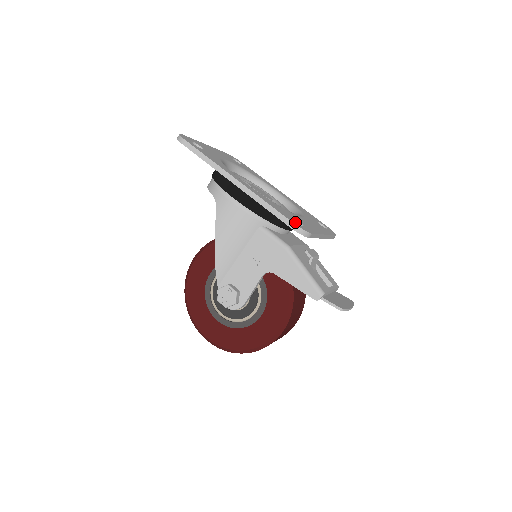
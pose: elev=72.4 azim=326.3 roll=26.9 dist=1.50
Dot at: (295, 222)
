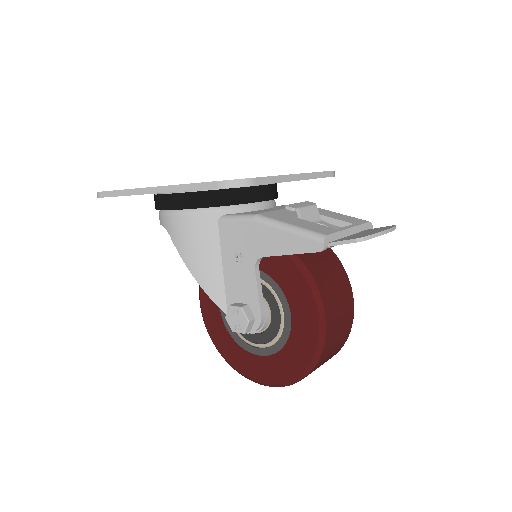
Dot at: occluded
